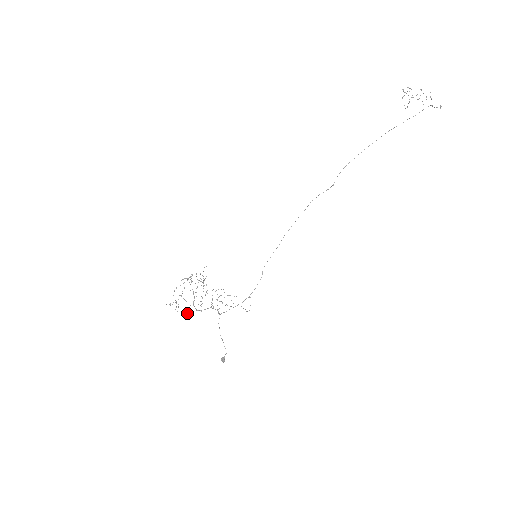
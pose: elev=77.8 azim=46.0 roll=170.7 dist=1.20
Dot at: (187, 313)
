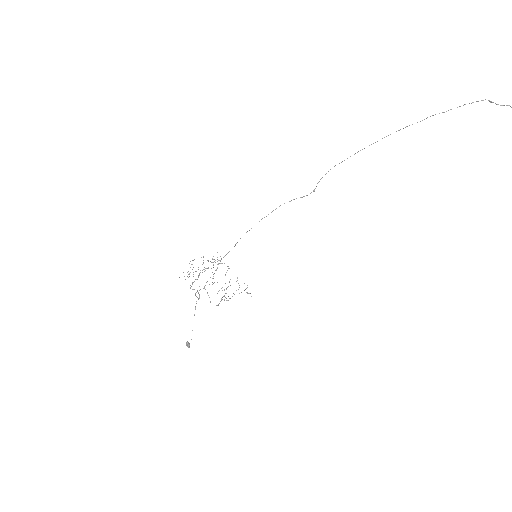
Dot at: occluded
